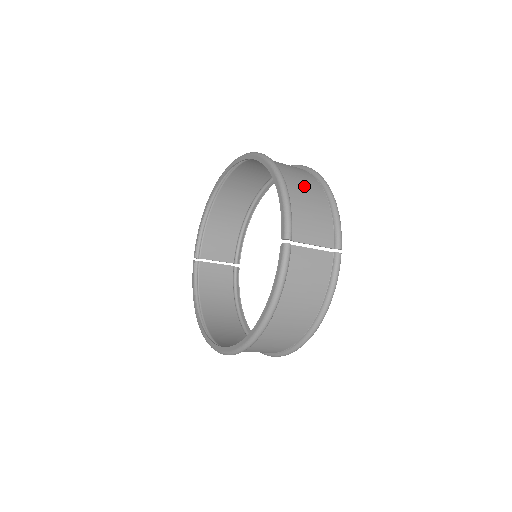
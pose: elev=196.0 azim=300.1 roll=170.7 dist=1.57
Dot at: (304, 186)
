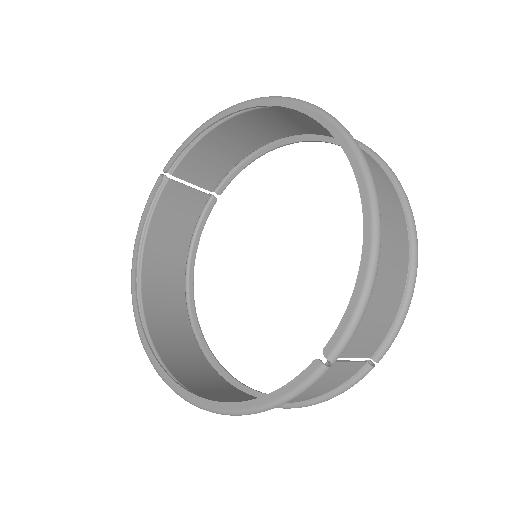
Dot at: (393, 260)
